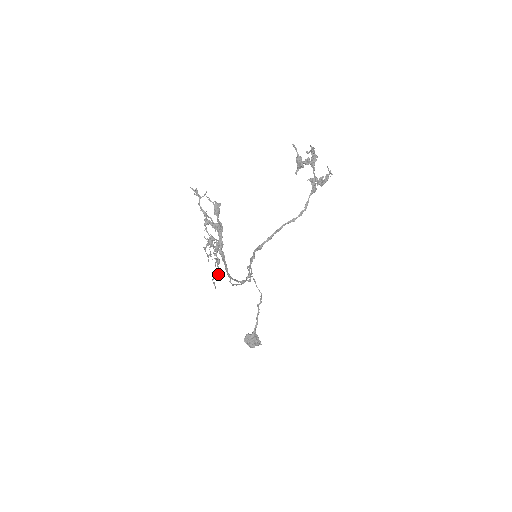
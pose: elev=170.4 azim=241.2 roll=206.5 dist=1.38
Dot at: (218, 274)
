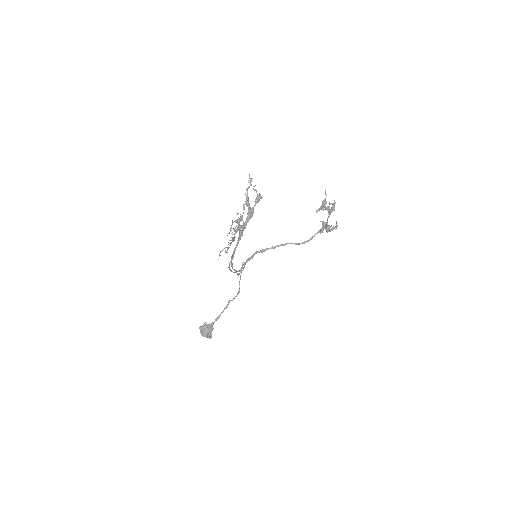
Dot at: occluded
